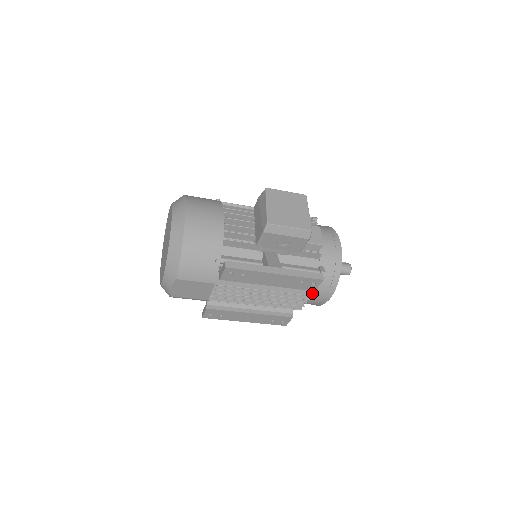
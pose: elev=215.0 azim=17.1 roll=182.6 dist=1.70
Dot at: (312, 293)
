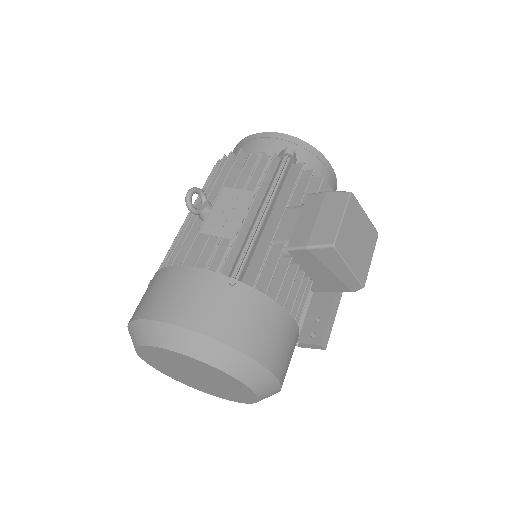
Dot at: occluded
